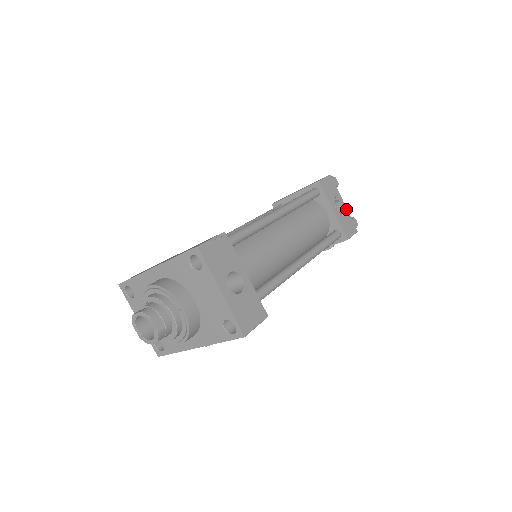
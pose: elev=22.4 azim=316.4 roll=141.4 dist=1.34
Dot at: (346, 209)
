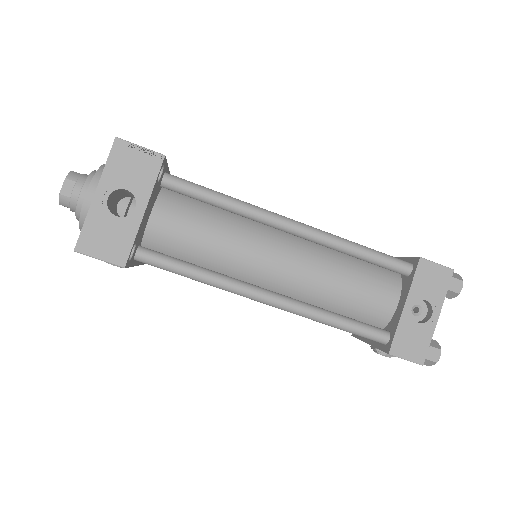
Dot at: (434, 326)
